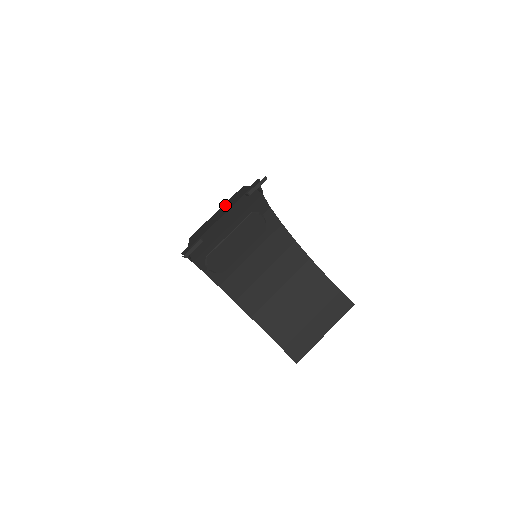
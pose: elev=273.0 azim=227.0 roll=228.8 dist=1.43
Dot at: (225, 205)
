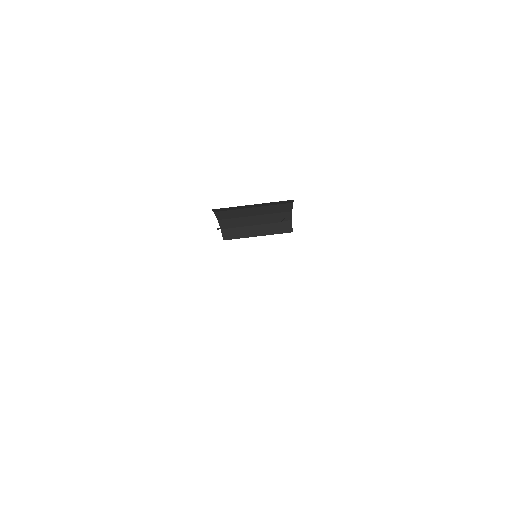
Dot at: occluded
